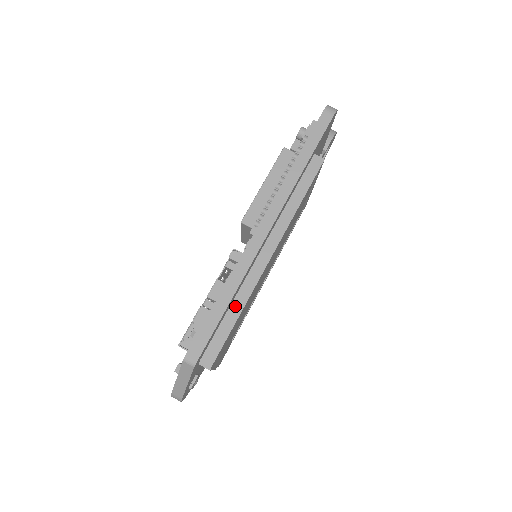
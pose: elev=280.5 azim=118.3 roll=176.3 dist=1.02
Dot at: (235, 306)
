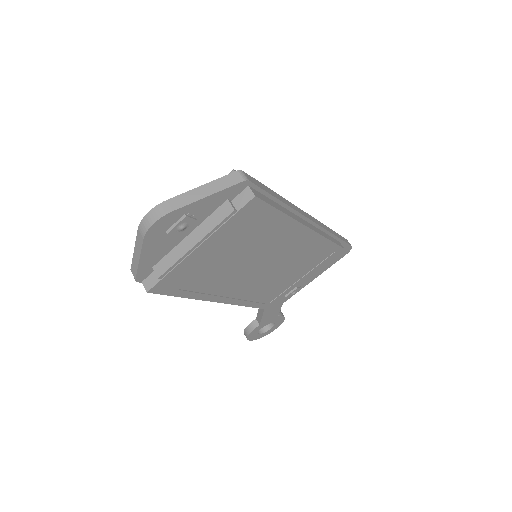
Dot at: (282, 208)
